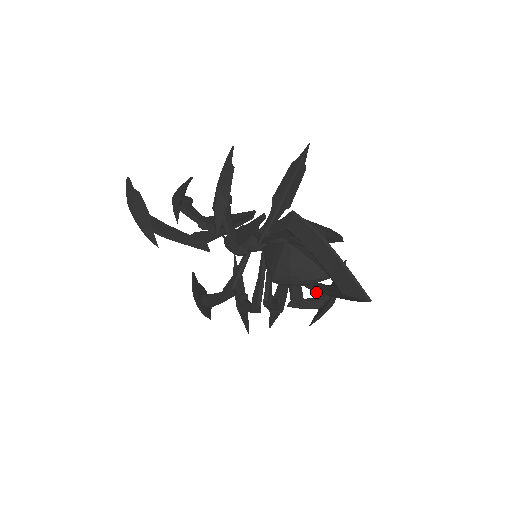
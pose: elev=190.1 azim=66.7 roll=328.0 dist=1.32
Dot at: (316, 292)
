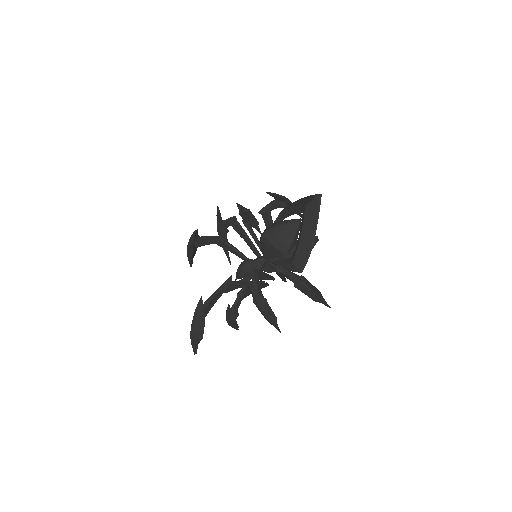
Dot at: (294, 262)
